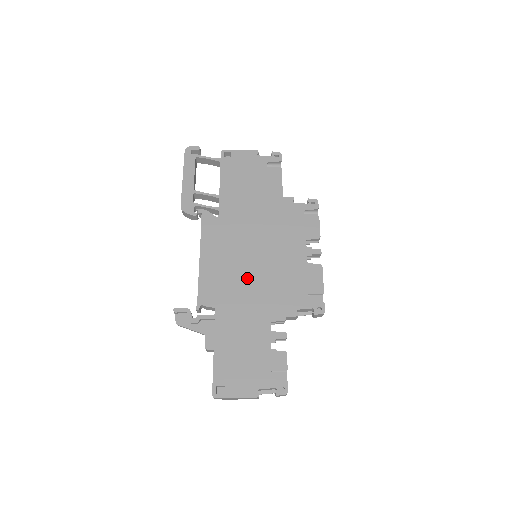
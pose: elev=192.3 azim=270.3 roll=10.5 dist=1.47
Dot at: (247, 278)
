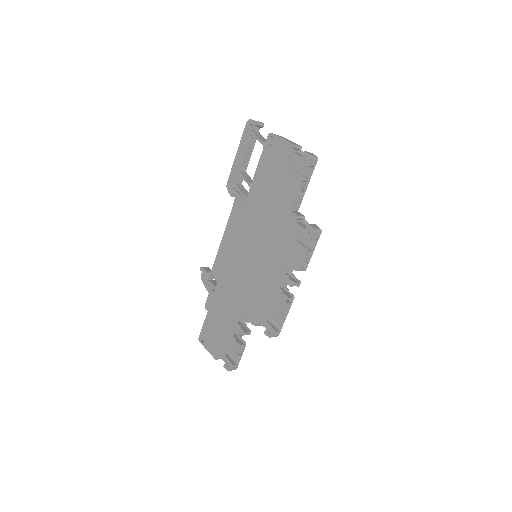
Dot at: (240, 273)
